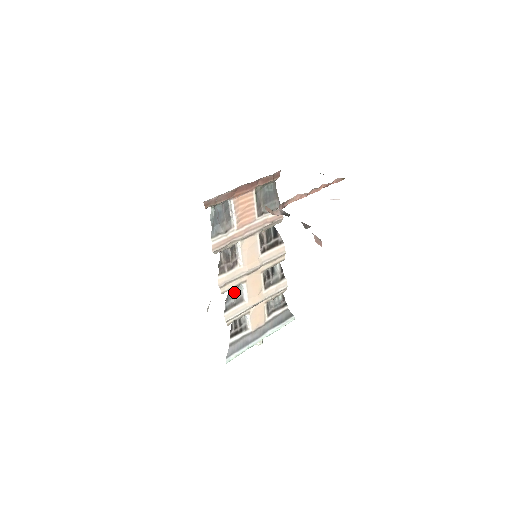
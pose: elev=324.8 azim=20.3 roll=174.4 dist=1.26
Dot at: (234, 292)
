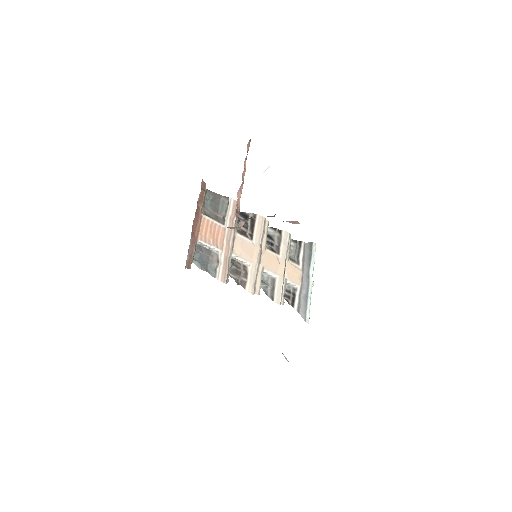
Dot at: (264, 282)
